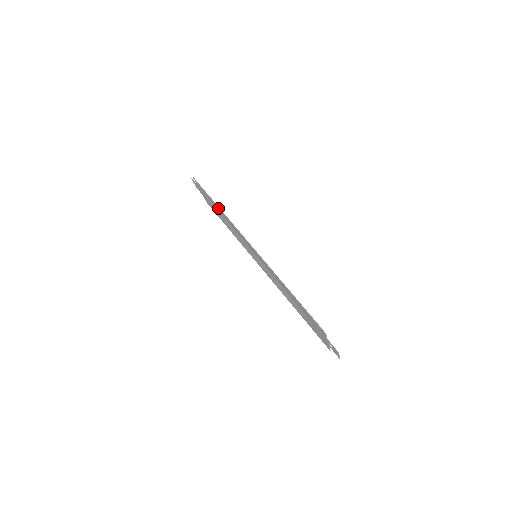
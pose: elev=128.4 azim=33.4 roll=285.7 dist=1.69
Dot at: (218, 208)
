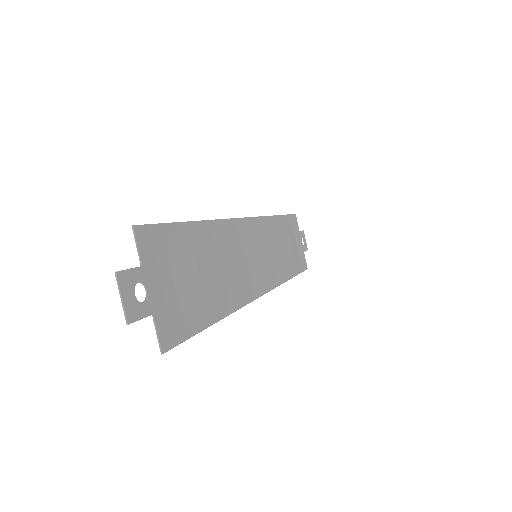
Dot at: (280, 223)
